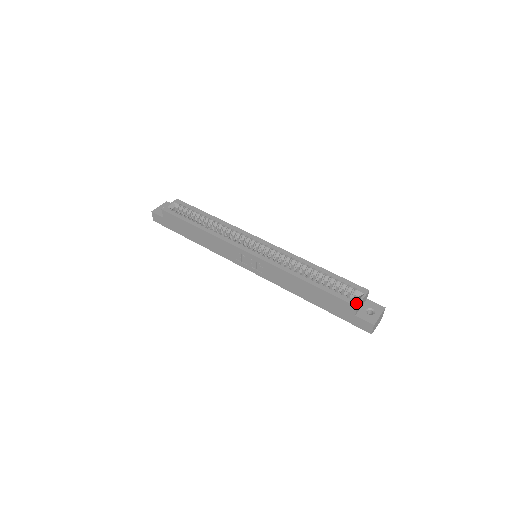
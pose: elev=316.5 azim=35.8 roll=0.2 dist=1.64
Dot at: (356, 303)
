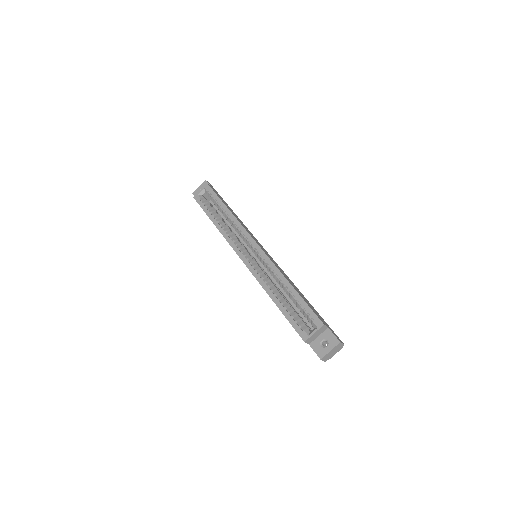
Dot at: (305, 337)
